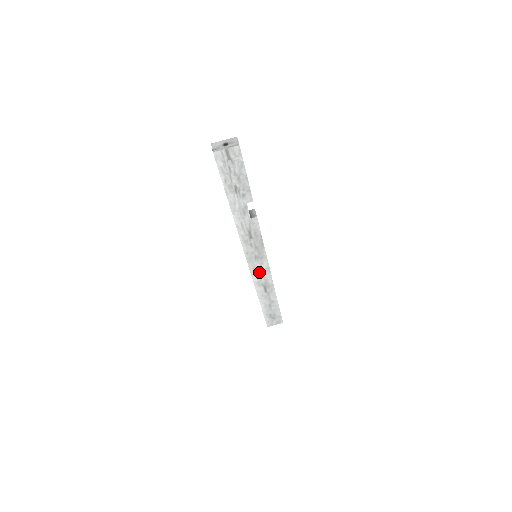
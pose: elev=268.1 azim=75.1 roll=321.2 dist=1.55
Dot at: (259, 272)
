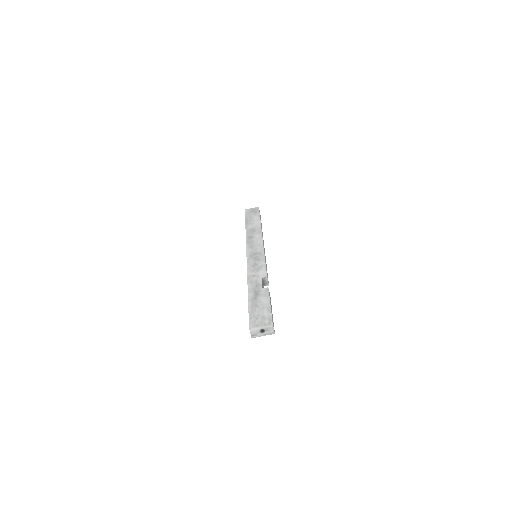
Dot at: occluded
